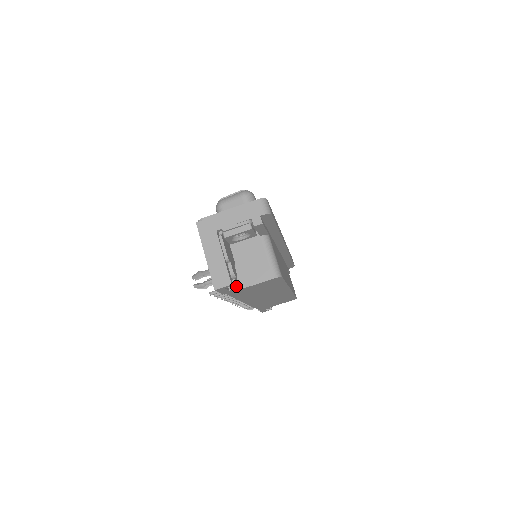
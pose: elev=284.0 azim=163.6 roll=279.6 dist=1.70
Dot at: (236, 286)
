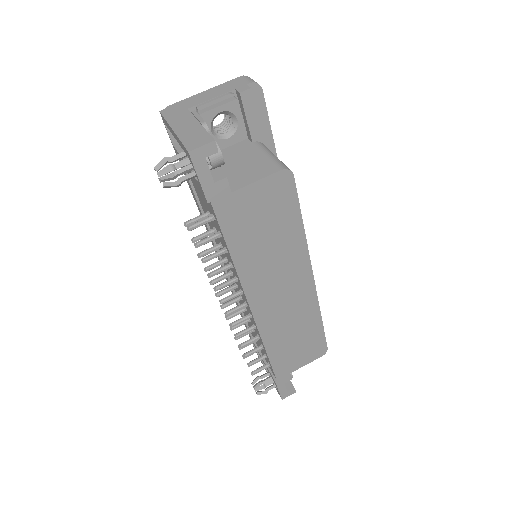
Dot at: (224, 176)
